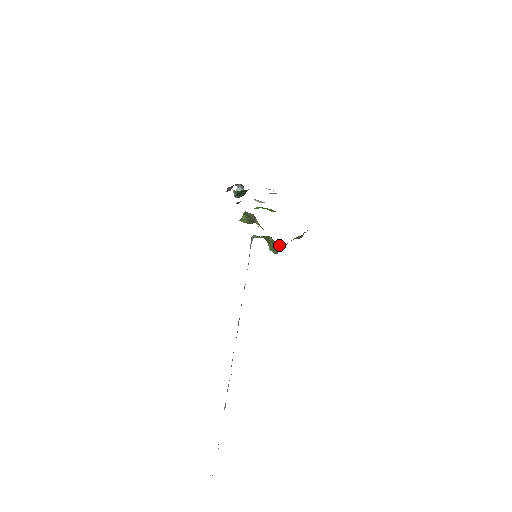
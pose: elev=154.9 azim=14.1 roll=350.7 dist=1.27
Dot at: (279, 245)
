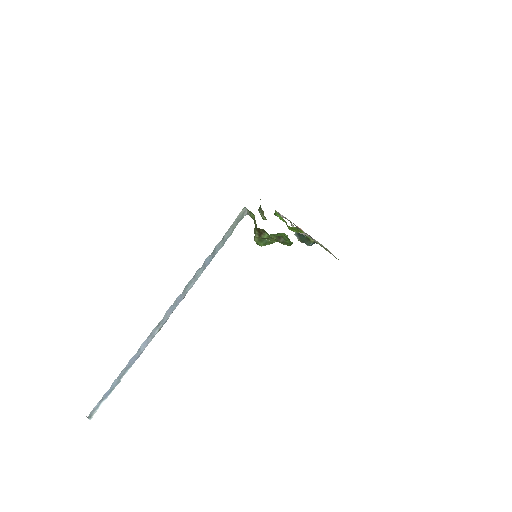
Dot at: (257, 228)
